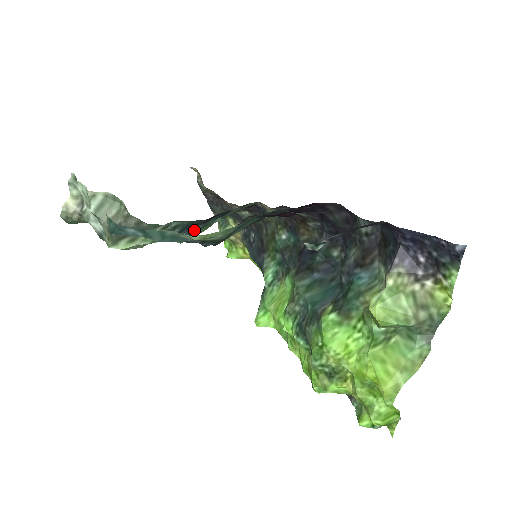
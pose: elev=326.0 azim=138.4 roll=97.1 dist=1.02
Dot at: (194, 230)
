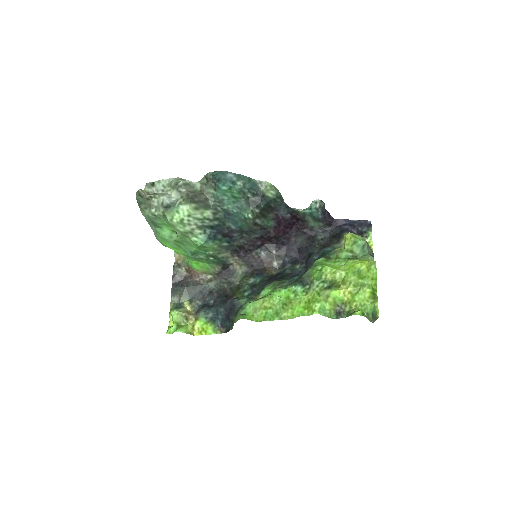
Dot at: (216, 237)
